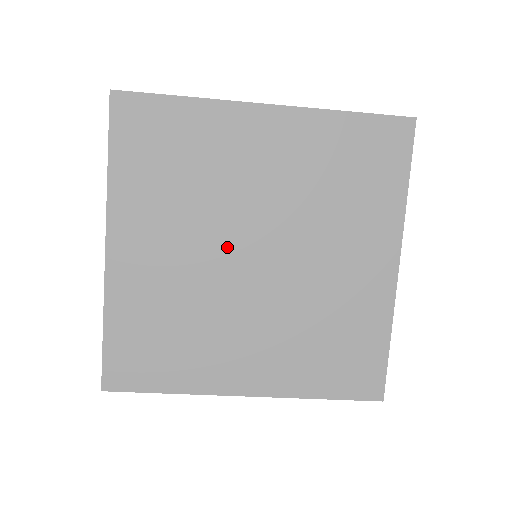
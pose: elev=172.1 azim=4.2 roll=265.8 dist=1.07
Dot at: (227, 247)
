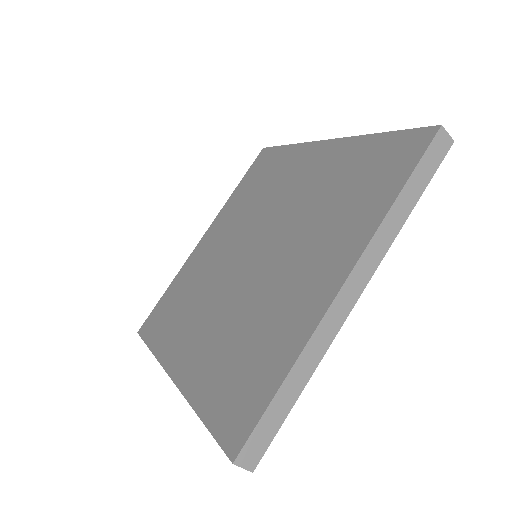
Dot at: (234, 277)
